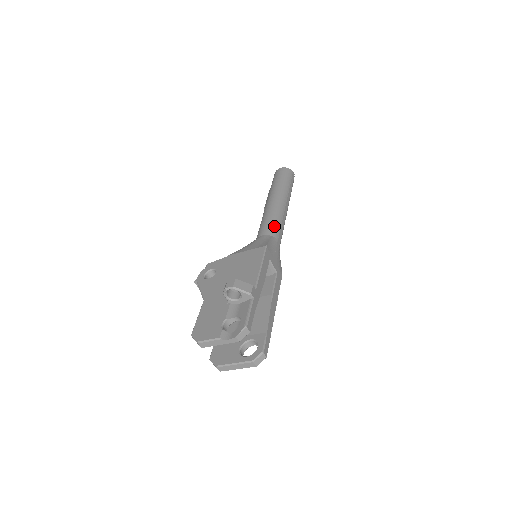
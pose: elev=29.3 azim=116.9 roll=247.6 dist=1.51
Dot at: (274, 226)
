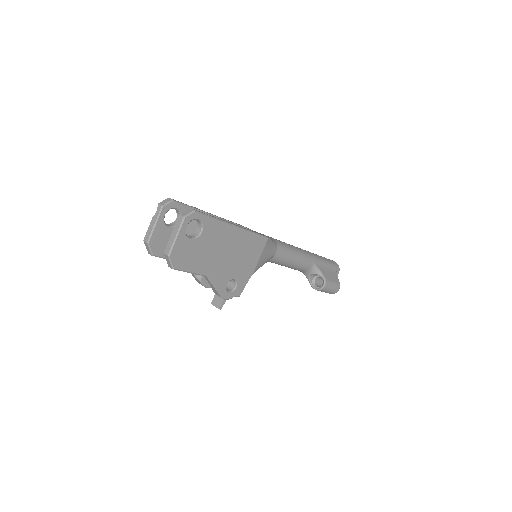
Dot at: occluded
